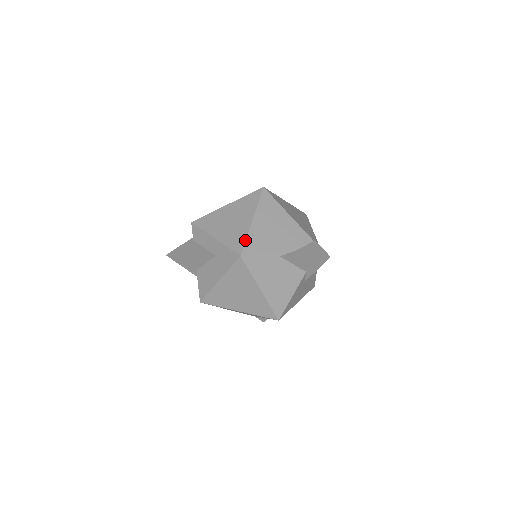
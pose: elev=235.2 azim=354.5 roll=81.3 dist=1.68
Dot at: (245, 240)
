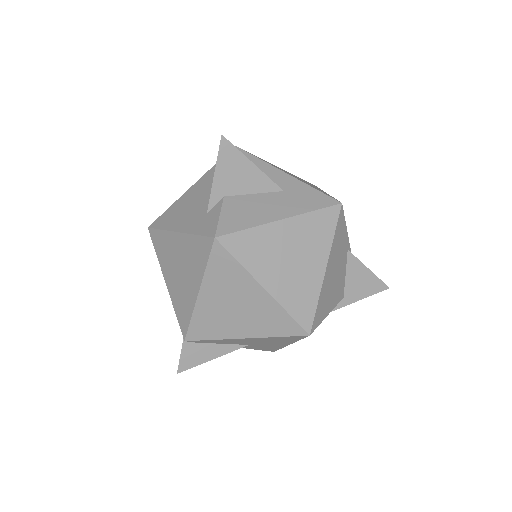
Dot at: occluded
